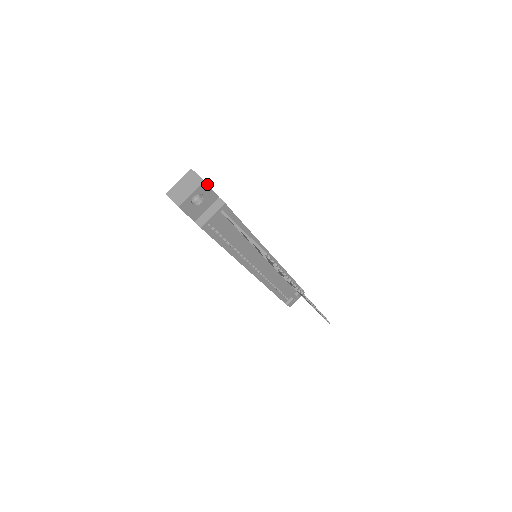
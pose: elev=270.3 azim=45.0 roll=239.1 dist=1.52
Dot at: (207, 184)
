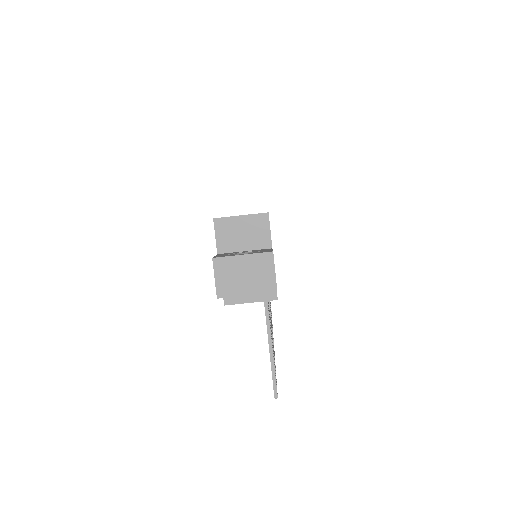
Dot at: occluded
